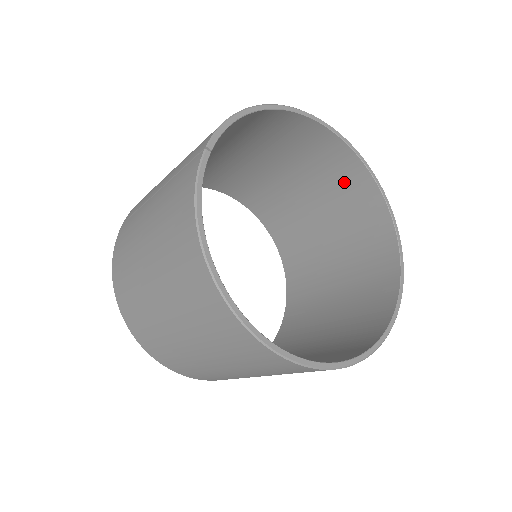
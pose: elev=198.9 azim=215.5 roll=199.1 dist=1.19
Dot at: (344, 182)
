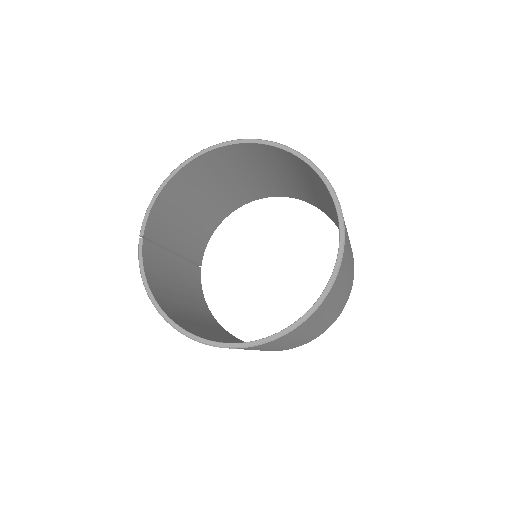
Dot at: (286, 161)
